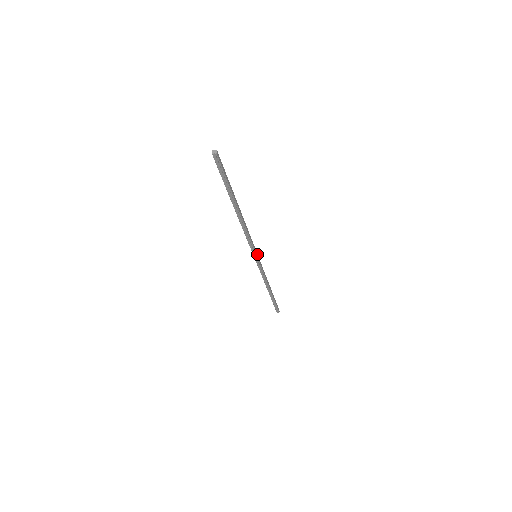
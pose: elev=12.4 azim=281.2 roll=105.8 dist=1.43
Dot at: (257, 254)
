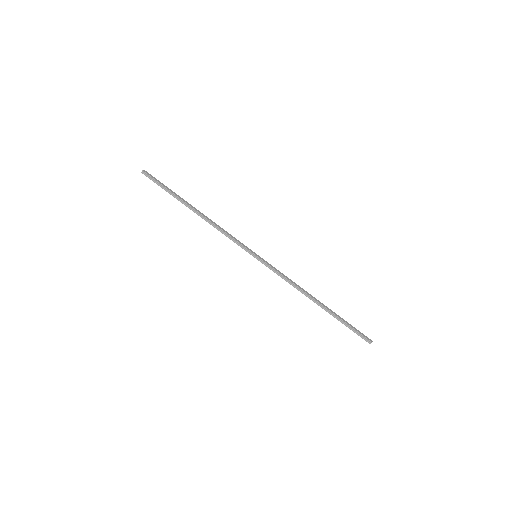
Dot at: (256, 254)
